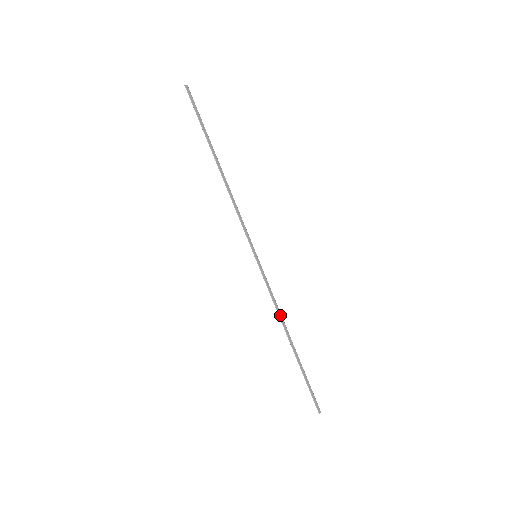
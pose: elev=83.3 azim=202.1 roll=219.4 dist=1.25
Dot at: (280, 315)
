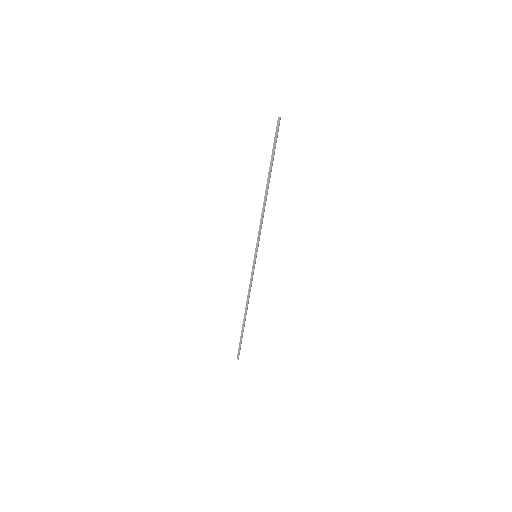
Dot at: (249, 297)
